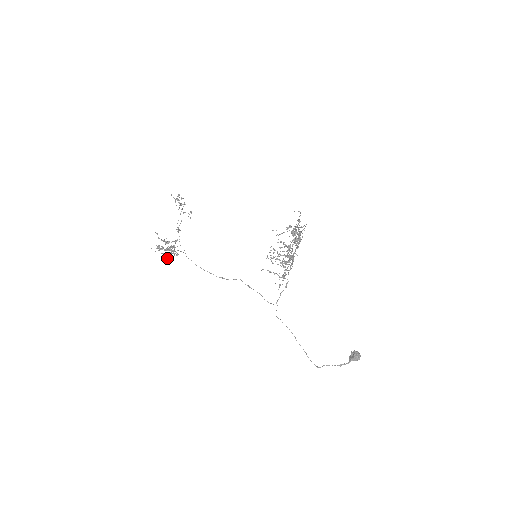
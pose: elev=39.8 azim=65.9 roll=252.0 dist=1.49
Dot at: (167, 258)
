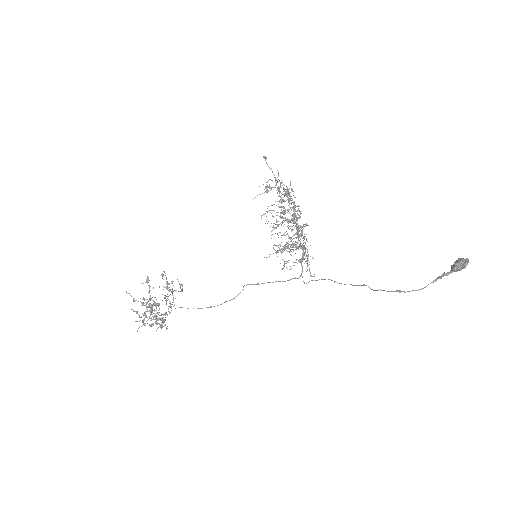
Dot at: occluded
